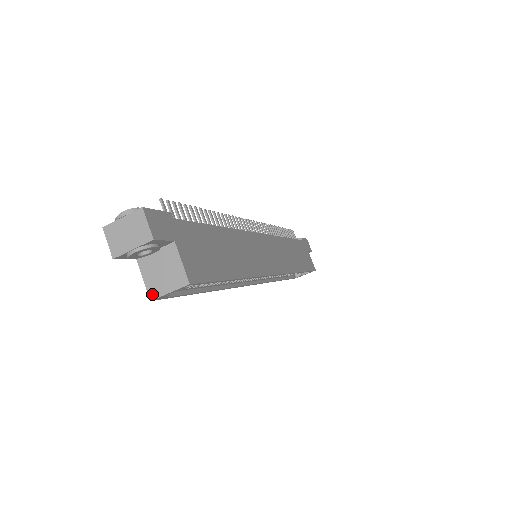
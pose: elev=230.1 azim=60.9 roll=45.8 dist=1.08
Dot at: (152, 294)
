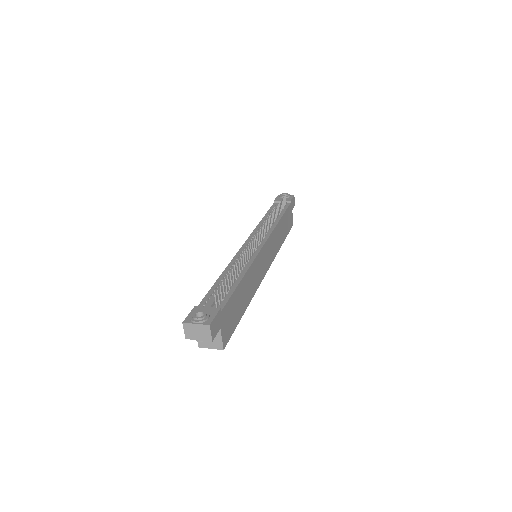
Dot at: (200, 345)
